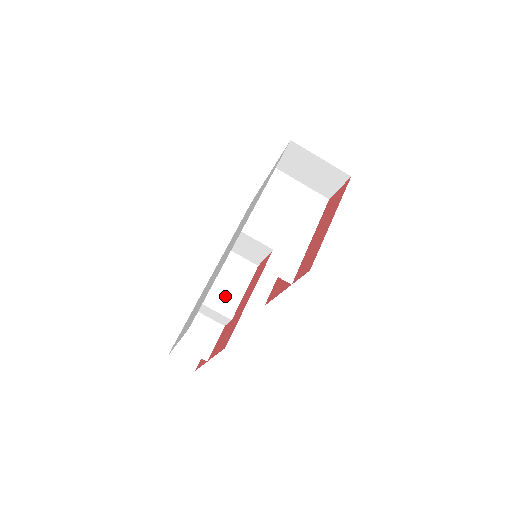
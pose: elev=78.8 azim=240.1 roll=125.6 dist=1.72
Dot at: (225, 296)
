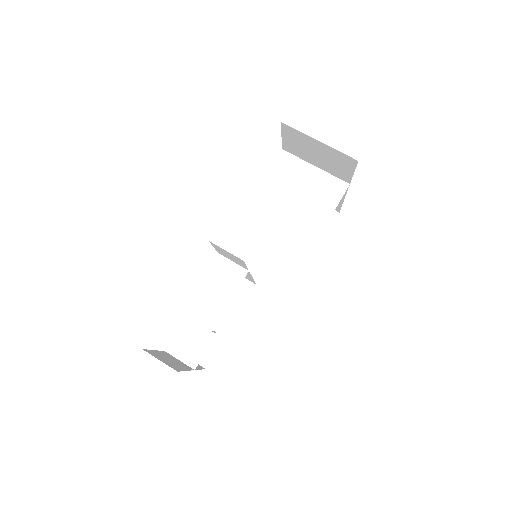
Dot at: (207, 305)
